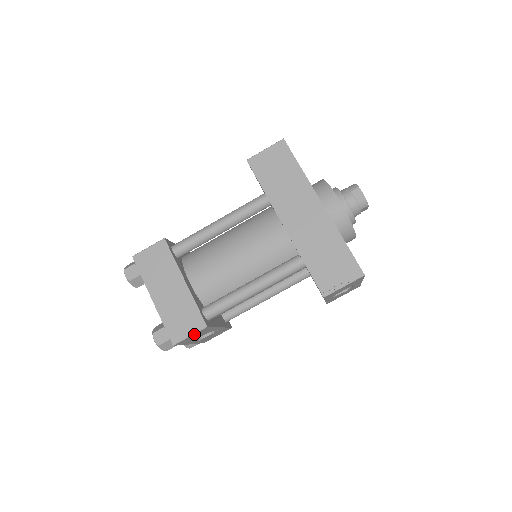
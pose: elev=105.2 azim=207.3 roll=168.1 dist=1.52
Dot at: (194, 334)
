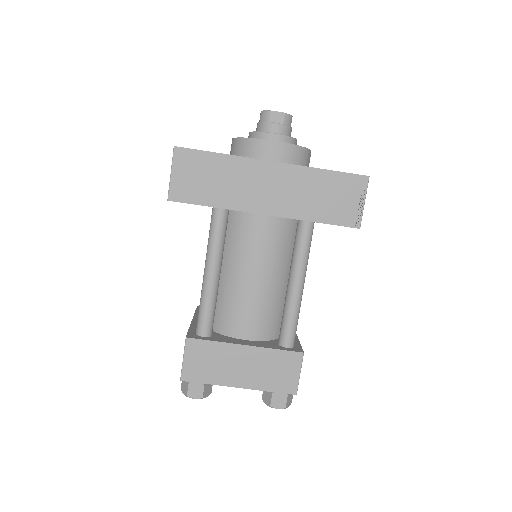
Dot at: (300, 369)
